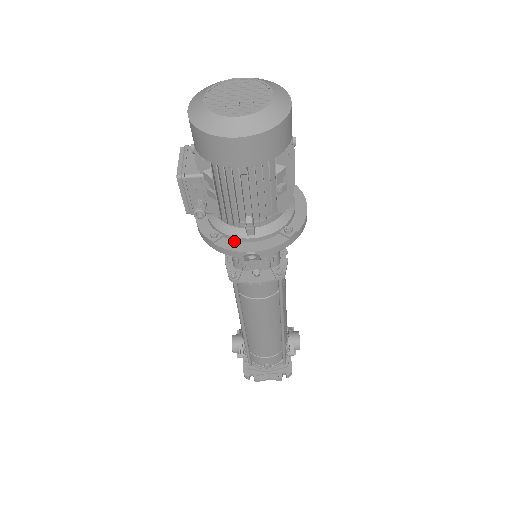
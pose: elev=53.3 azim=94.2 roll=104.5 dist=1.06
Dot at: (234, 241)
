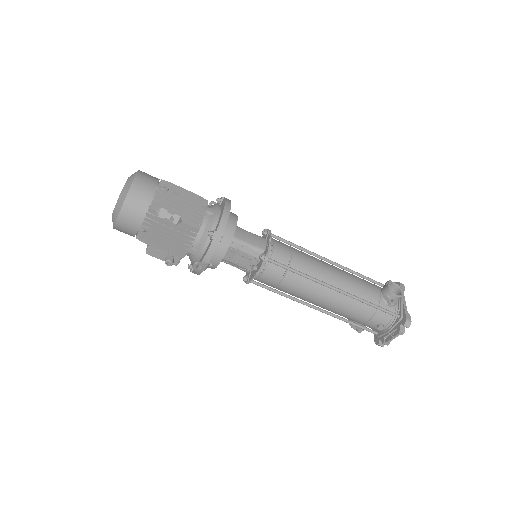
Dot at: occluded
